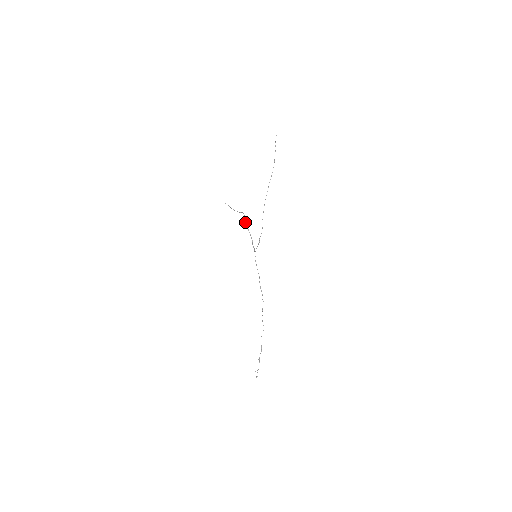
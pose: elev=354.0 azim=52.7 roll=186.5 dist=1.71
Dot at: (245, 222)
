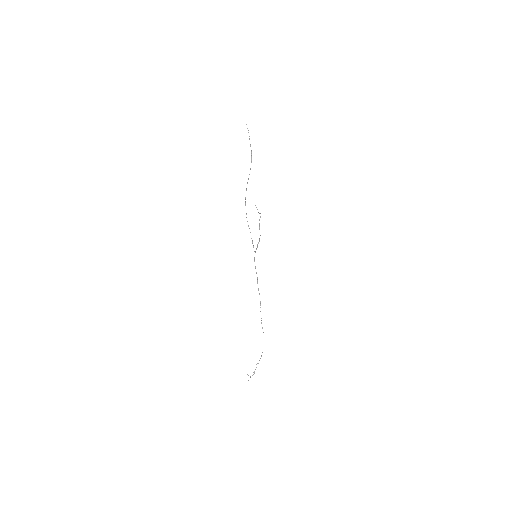
Dot at: occluded
